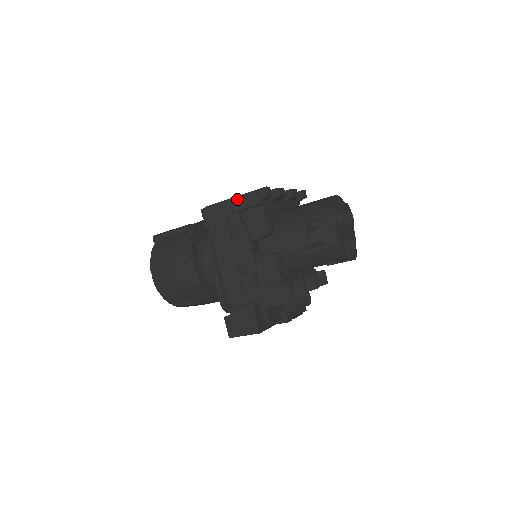
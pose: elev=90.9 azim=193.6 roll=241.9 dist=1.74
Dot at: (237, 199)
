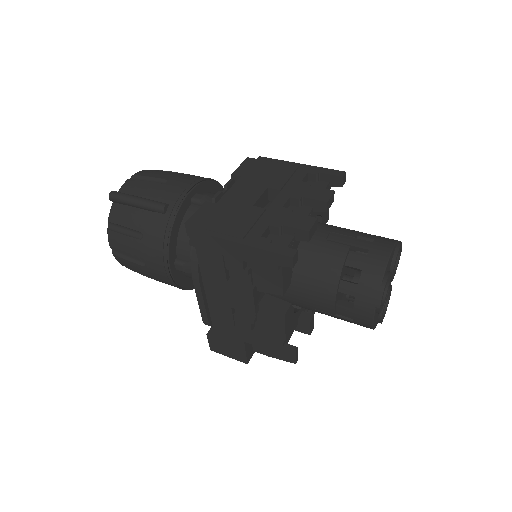
Dot at: (243, 248)
